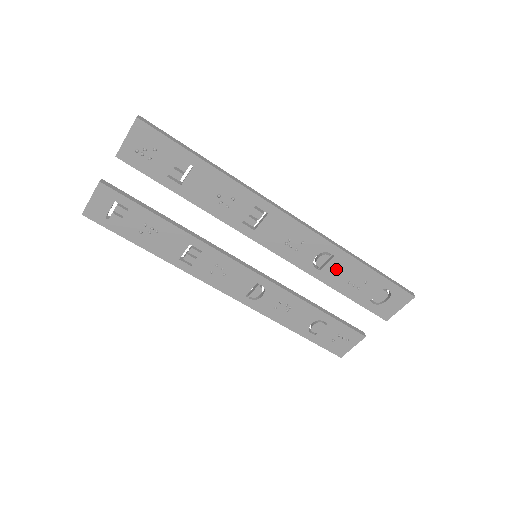
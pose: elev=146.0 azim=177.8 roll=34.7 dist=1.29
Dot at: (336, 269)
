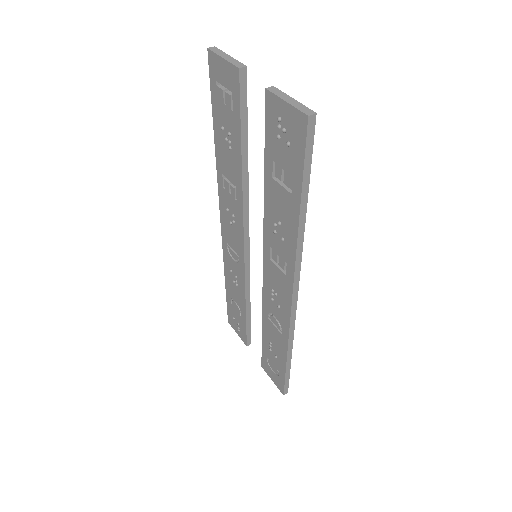
Dot at: (275, 333)
